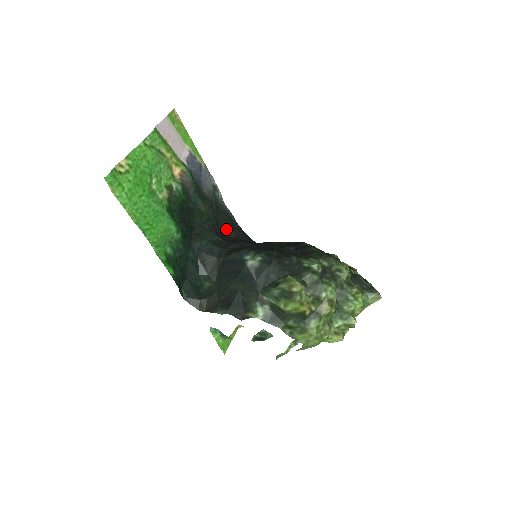
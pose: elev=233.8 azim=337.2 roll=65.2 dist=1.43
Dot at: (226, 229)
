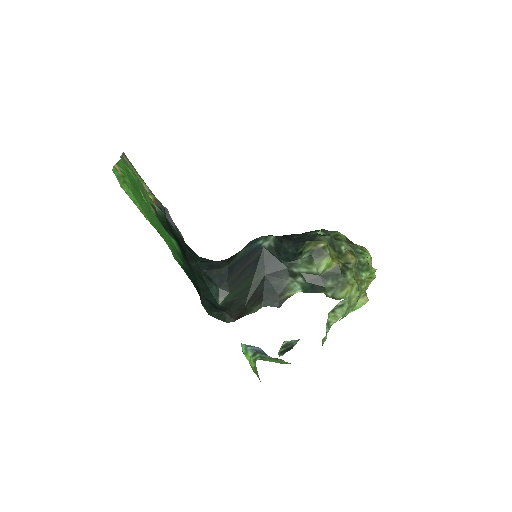
Dot at: occluded
